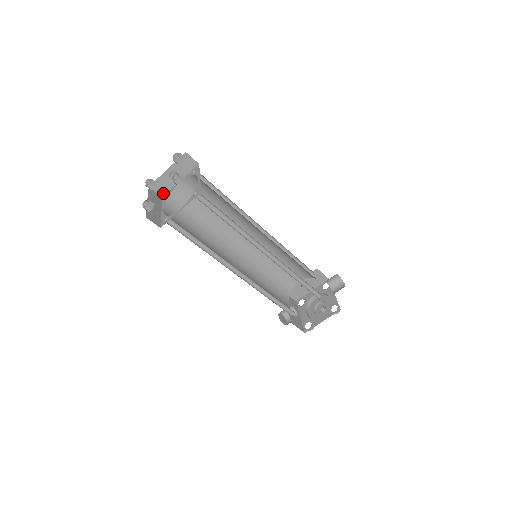
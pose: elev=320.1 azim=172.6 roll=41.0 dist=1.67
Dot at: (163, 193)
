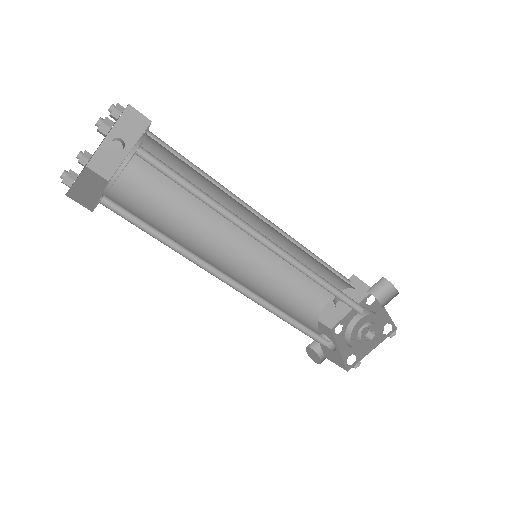
Dot at: (108, 175)
